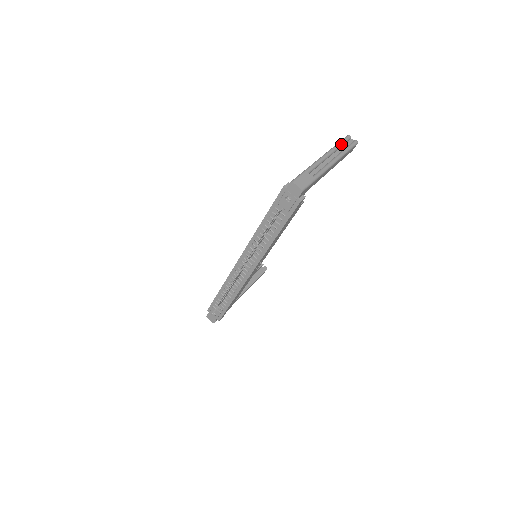
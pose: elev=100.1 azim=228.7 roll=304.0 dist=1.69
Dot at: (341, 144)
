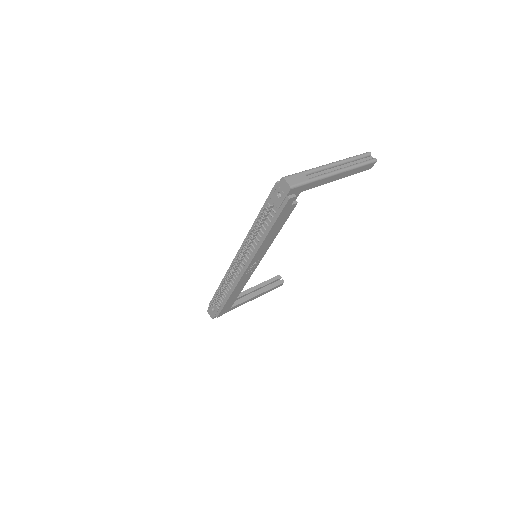
Dot at: (356, 158)
